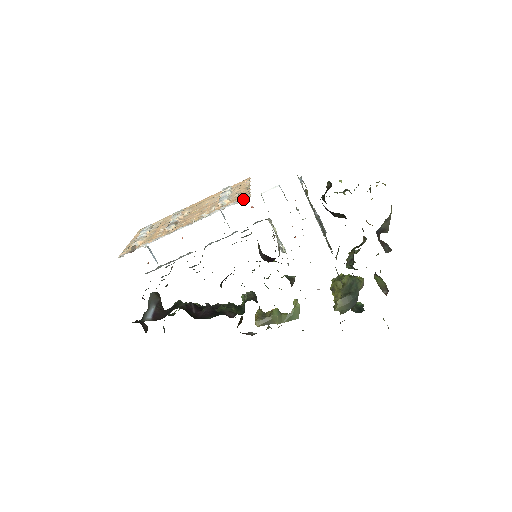
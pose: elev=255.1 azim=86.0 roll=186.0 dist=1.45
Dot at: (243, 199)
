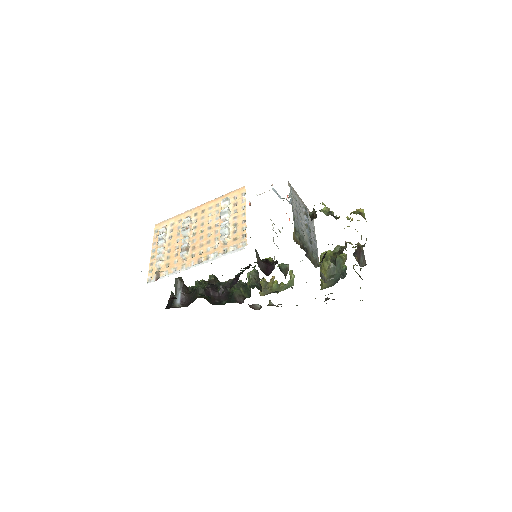
Dot at: occluded
